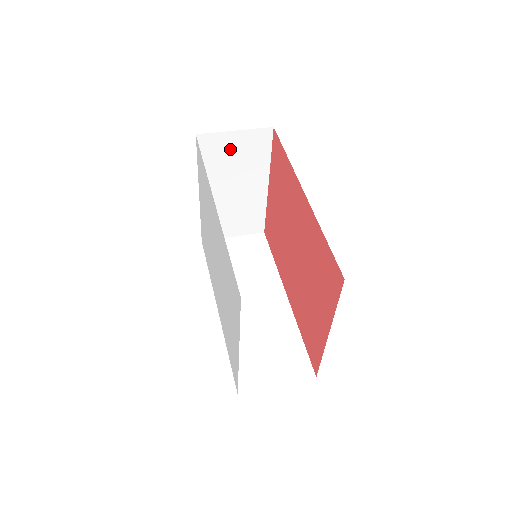
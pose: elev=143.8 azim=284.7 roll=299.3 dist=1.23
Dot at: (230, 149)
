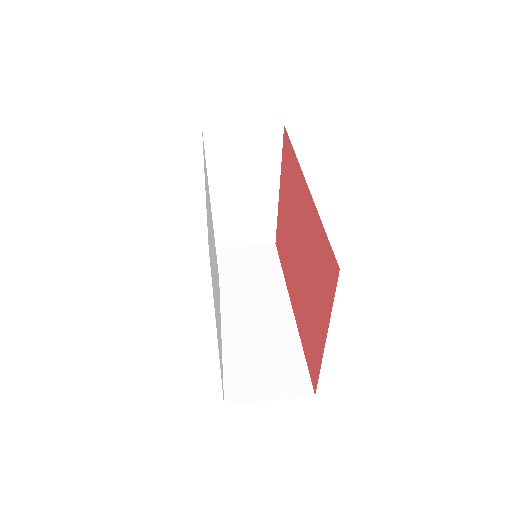
Dot at: (238, 147)
